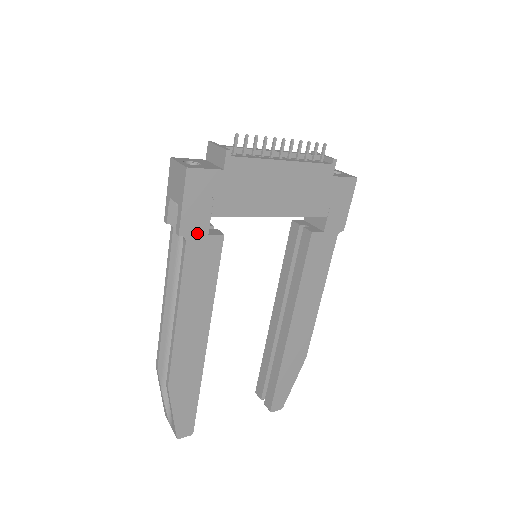
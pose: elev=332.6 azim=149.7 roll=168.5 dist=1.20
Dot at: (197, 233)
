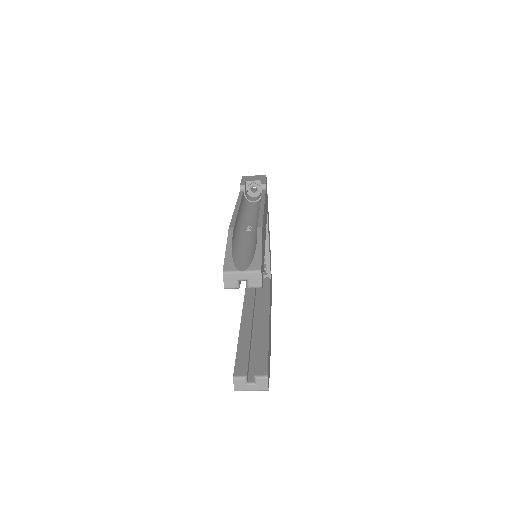
Dot at: occluded
